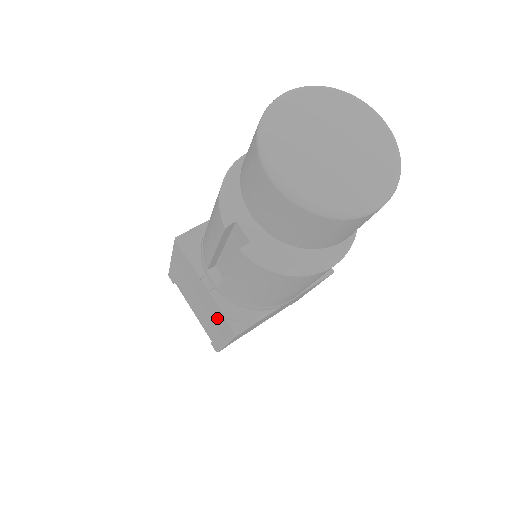
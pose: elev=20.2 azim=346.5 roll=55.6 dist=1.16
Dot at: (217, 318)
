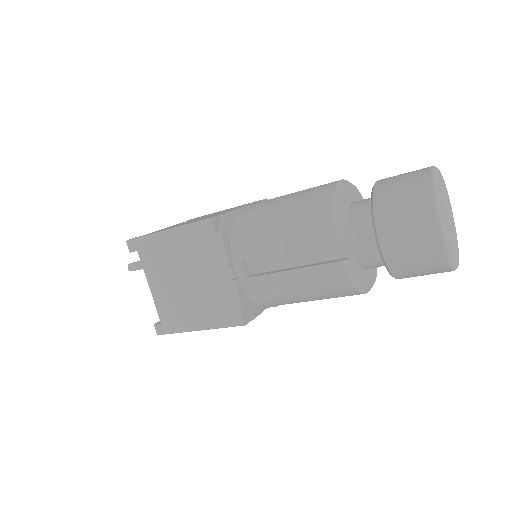
Dot at: (218, 305)
